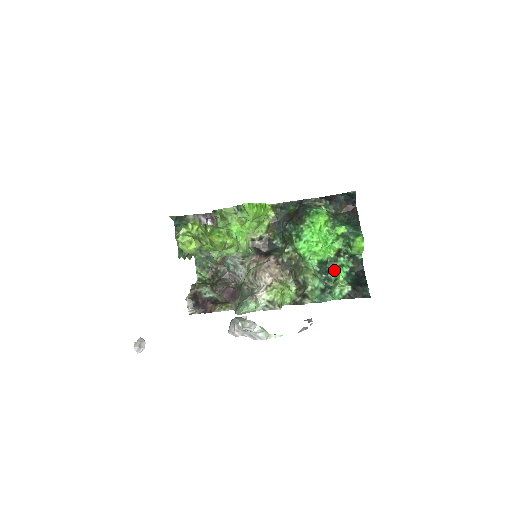
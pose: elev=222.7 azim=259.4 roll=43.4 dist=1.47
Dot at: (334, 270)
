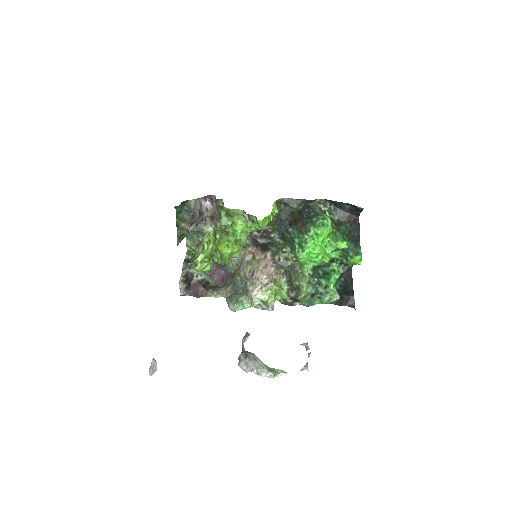
Dot at: (326, 276)
